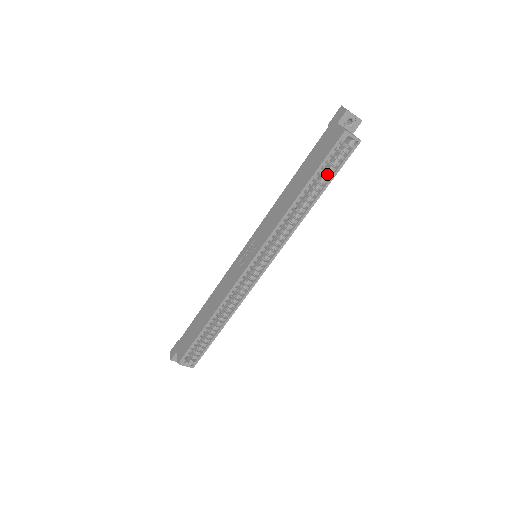
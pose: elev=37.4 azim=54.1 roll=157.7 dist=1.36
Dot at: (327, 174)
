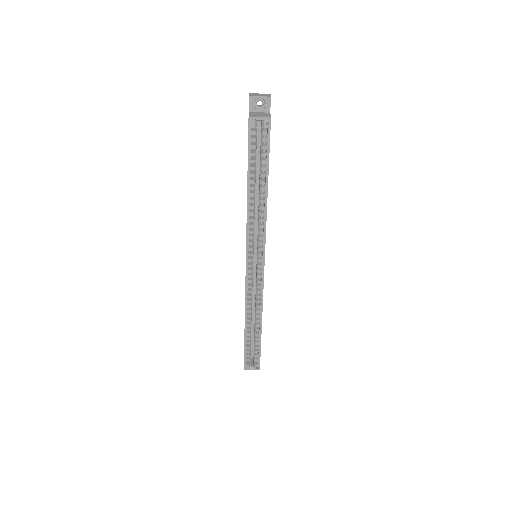
Dot at: (261, 161)
